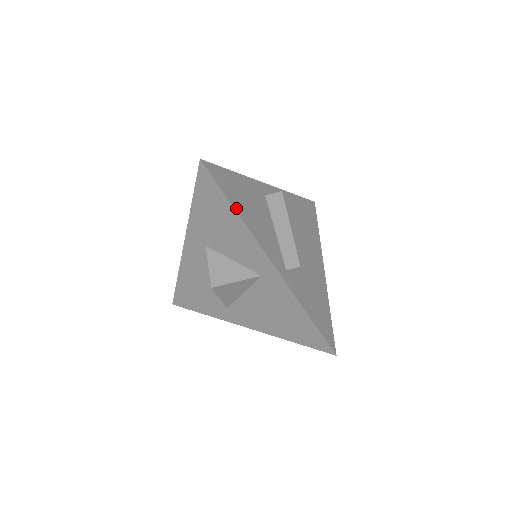
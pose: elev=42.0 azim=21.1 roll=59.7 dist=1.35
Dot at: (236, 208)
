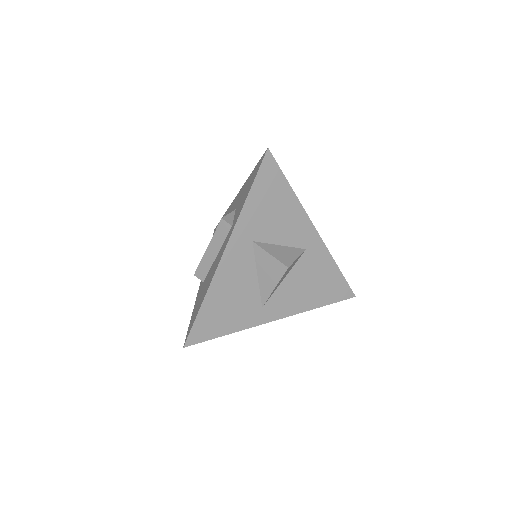
Dot at: (290, 190)
